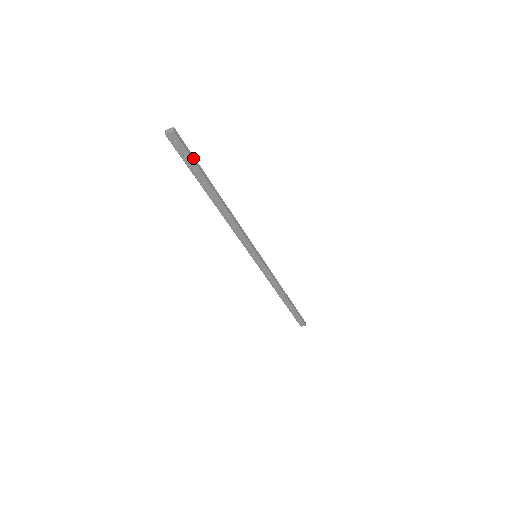
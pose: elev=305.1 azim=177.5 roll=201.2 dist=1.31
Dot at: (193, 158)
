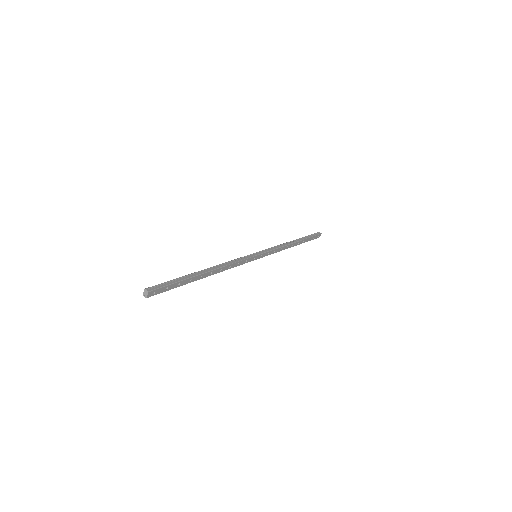
Dot at: (171, 282)
